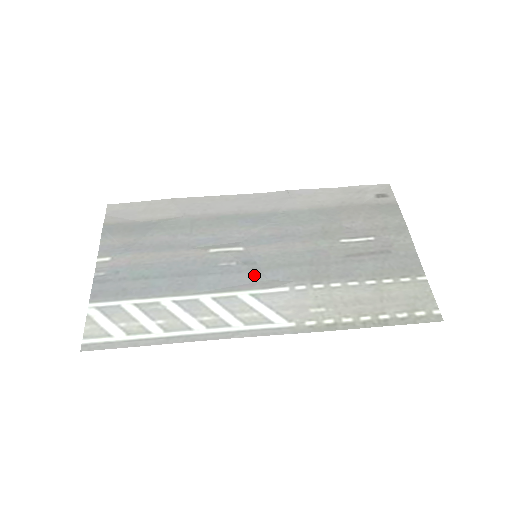
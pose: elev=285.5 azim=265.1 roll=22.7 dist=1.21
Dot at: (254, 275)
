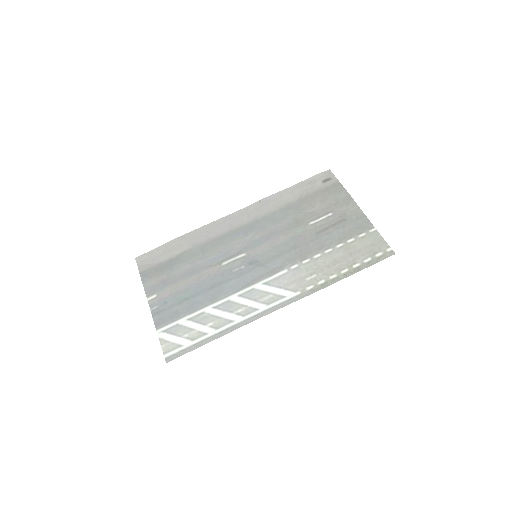
Dot at: (260, 270)
